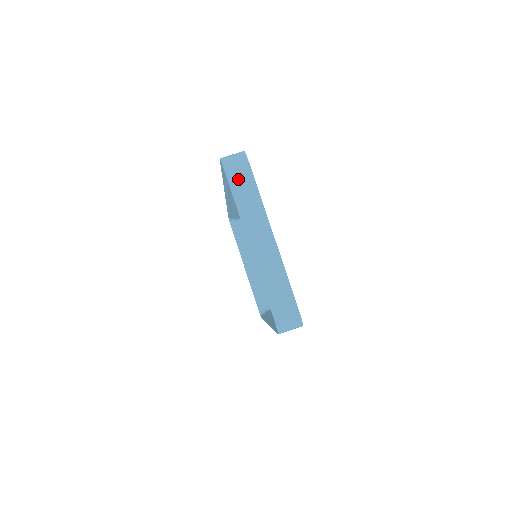
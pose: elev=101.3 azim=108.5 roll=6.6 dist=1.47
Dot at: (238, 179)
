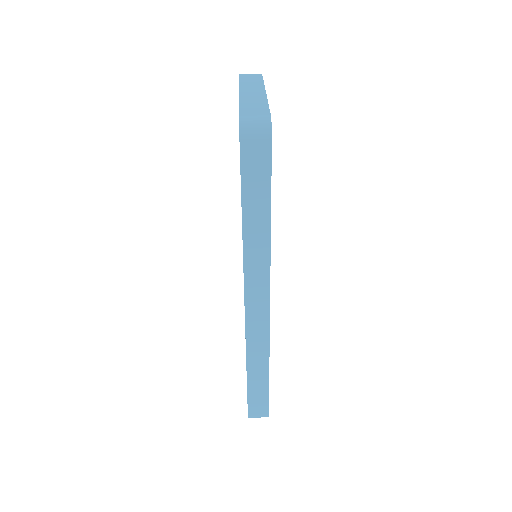
Dot at: (248, 77)
